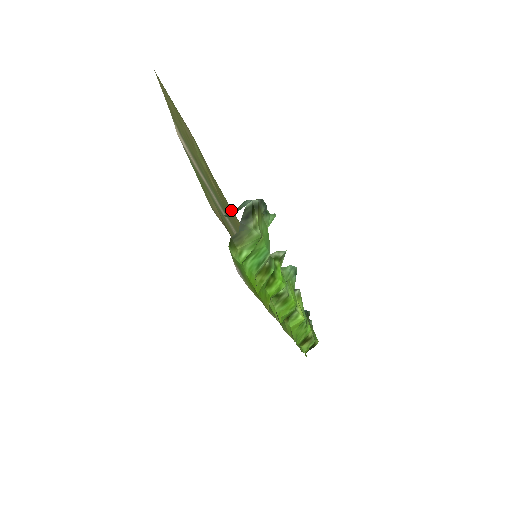
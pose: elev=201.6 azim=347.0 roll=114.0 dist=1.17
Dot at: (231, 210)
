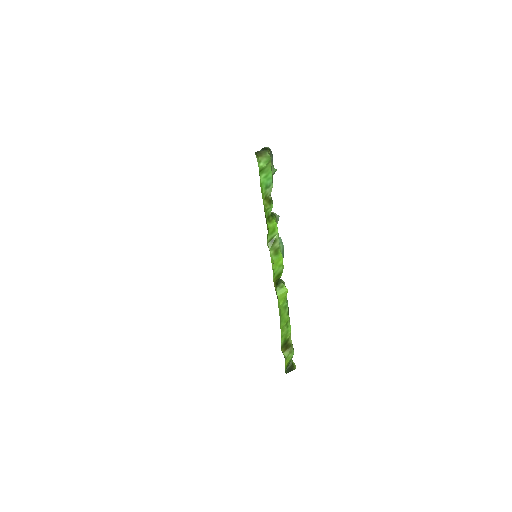
Dot at: occluded
